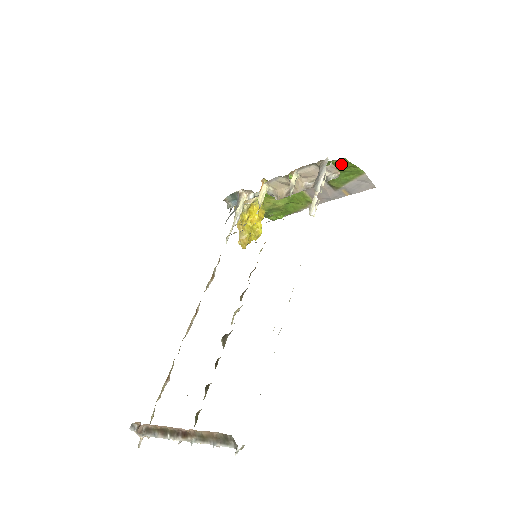
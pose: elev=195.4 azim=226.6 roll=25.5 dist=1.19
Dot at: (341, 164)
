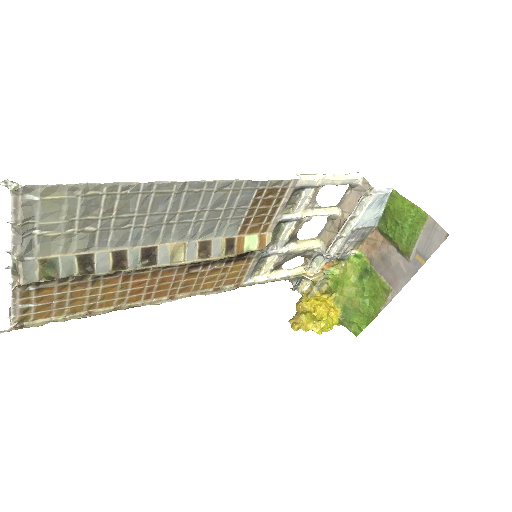
Dot at: (395, 205)
